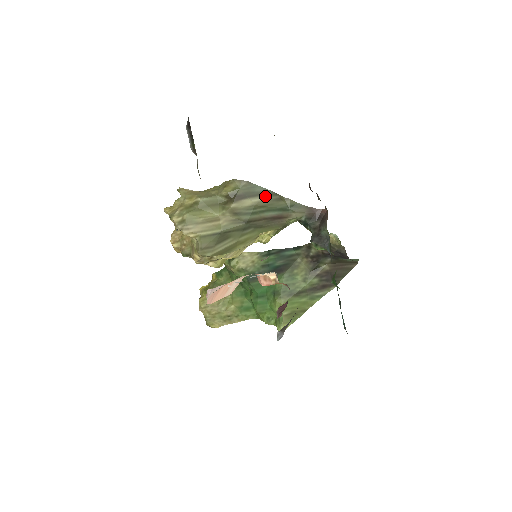
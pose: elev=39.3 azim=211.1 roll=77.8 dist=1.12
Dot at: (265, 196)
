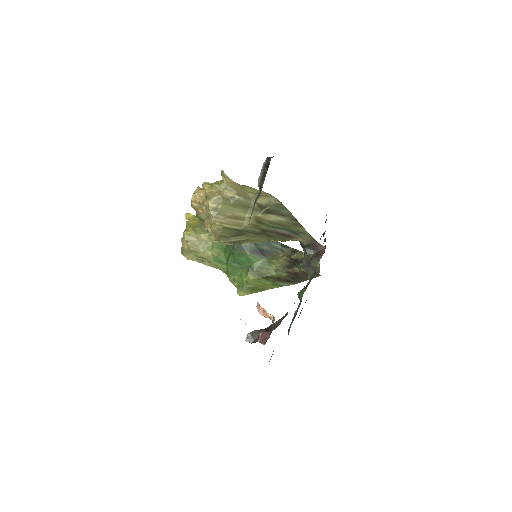
Dot at: (288, 218)
